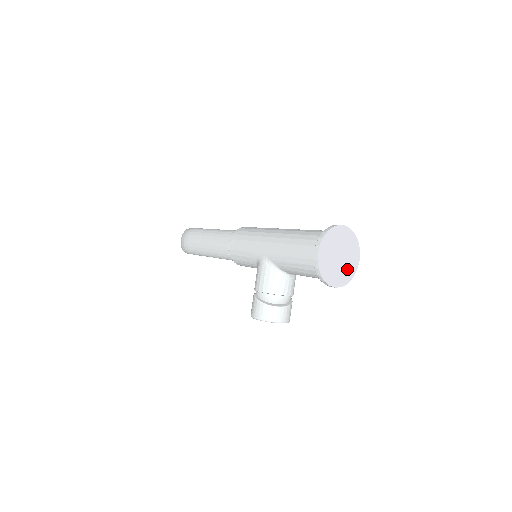
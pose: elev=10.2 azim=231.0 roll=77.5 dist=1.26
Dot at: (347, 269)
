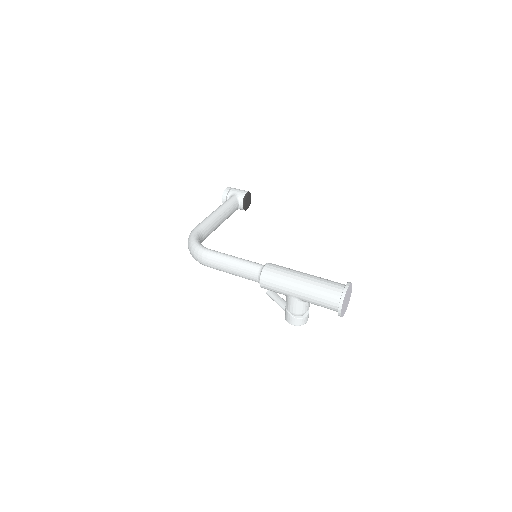
Dot at: (348, 300)
